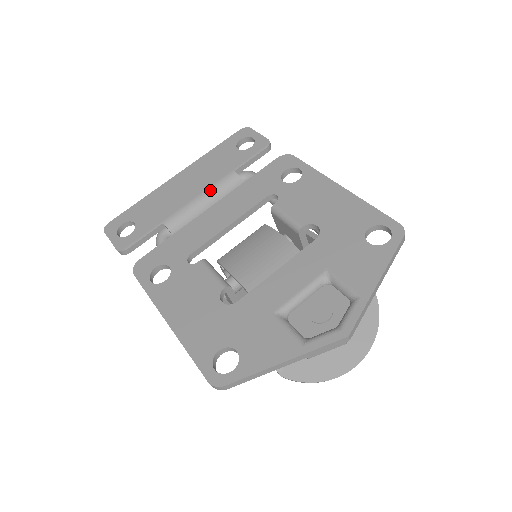
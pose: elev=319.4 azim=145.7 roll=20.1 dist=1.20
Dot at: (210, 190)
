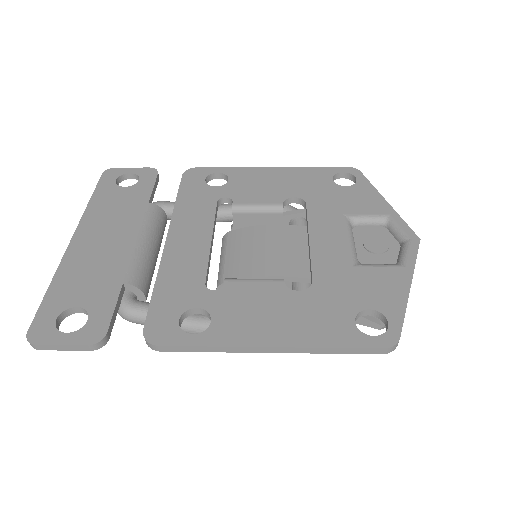
Dot at: (142, 228)
